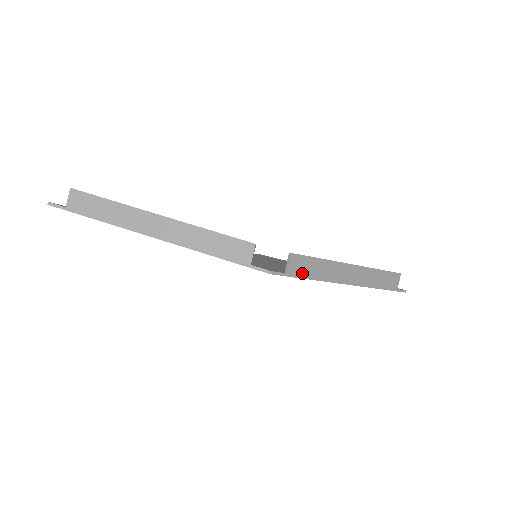
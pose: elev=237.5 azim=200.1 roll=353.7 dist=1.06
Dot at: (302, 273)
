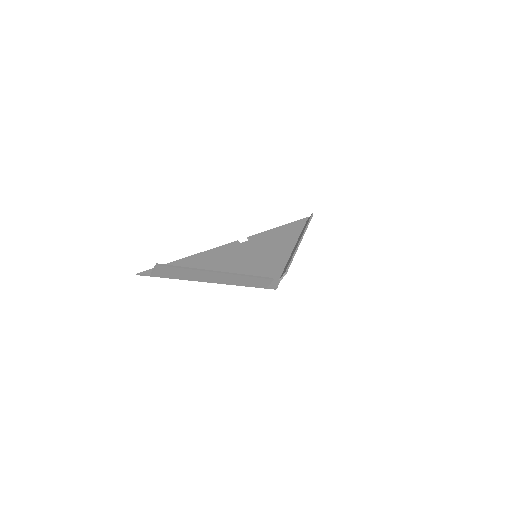
Dot at: occluded
